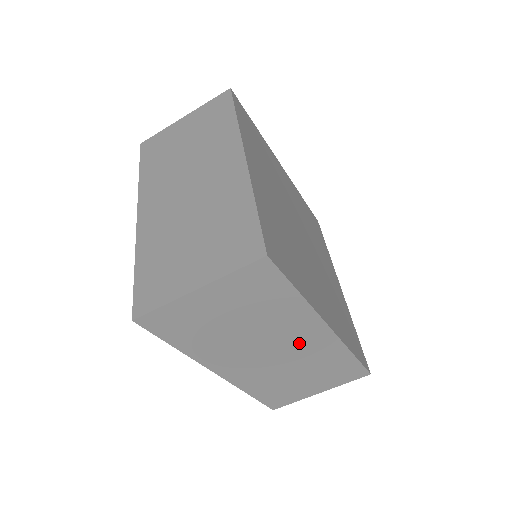
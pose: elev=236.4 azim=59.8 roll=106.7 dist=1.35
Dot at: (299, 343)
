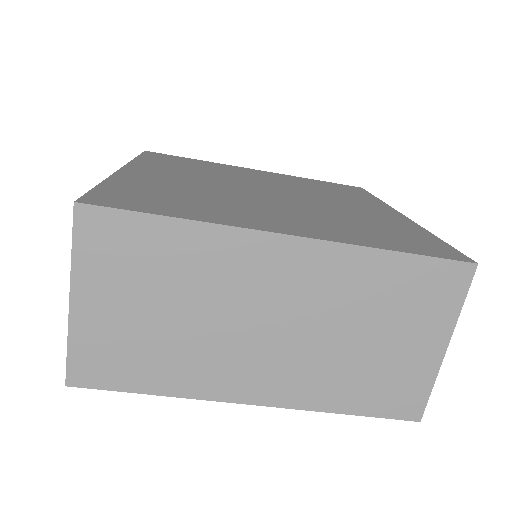
Dot at: (285, 287)
